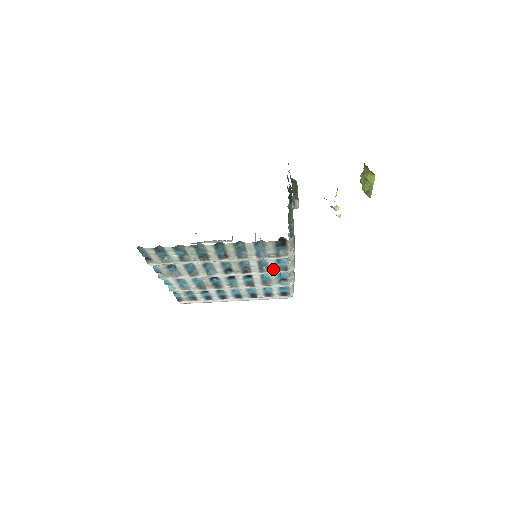
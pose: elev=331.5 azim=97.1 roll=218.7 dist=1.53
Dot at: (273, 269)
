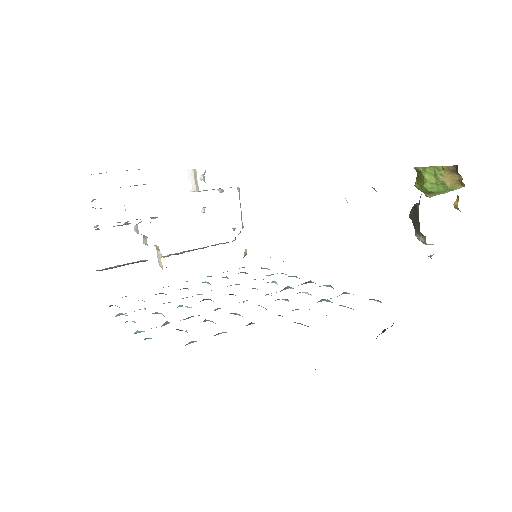
Dot at: occluded
